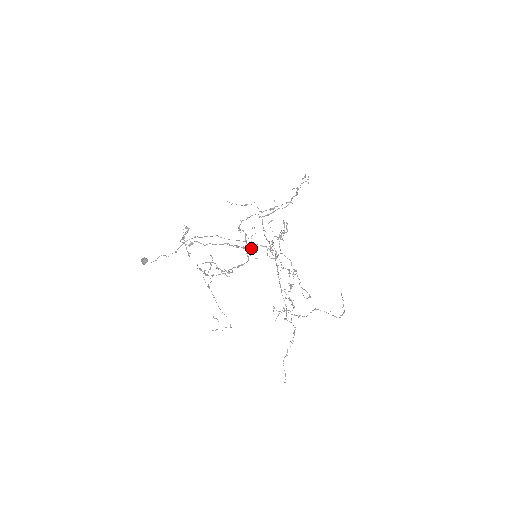
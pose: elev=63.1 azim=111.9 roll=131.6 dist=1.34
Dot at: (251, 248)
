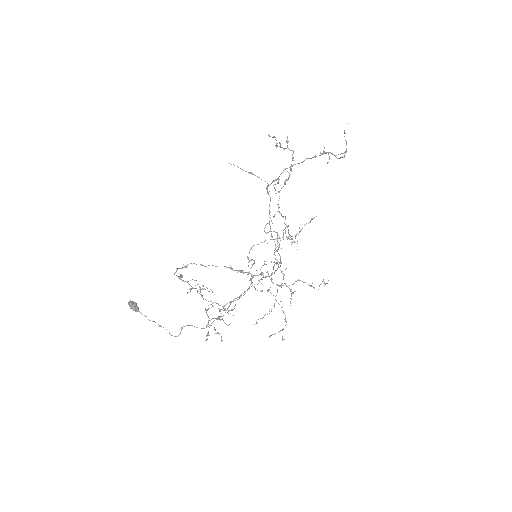
Dot at: occluded
